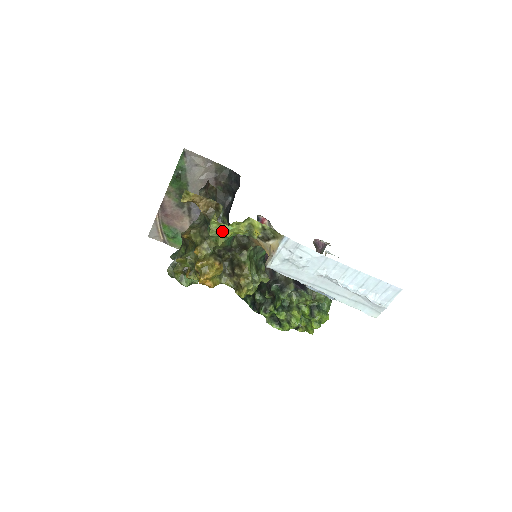
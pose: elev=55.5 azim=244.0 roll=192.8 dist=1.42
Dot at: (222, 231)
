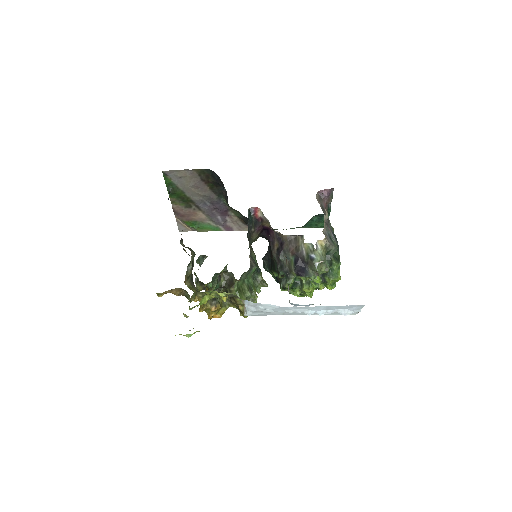
Dot at: (189, 330)
